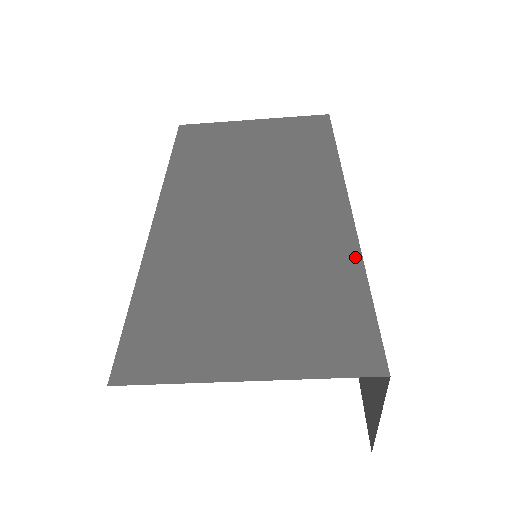
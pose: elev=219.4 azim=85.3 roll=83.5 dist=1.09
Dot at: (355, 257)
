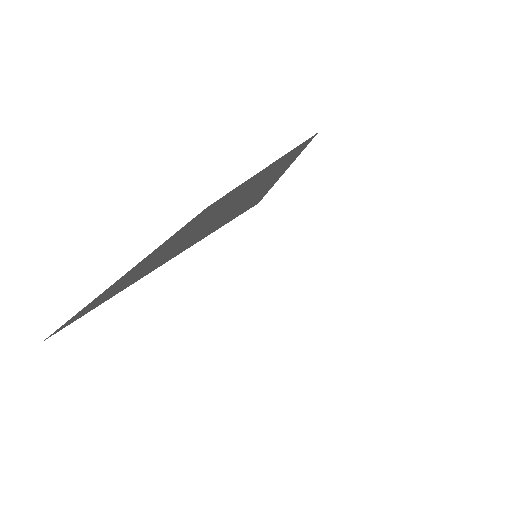
Dot at: (282, 171)
